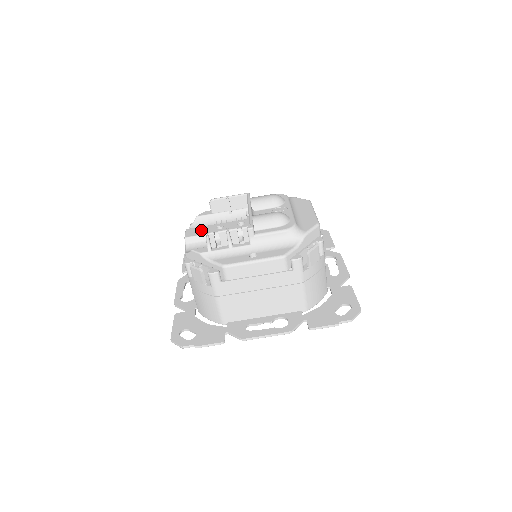
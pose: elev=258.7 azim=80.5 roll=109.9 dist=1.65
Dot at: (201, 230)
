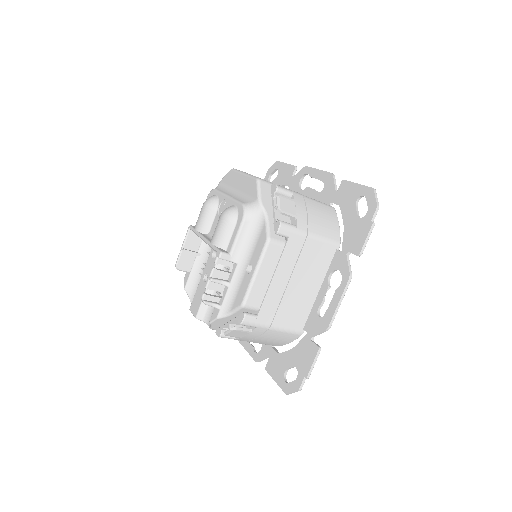
Dot at: (198, 297)
